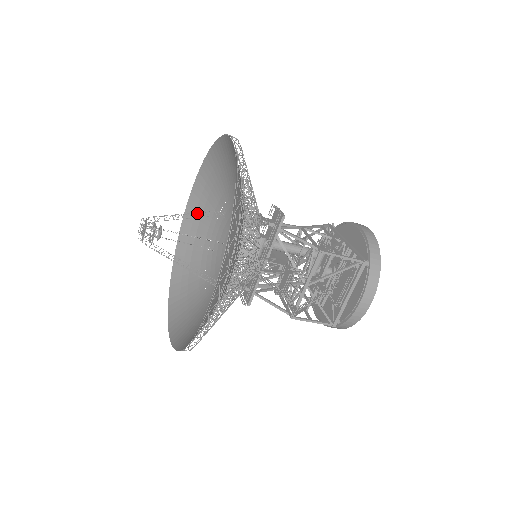
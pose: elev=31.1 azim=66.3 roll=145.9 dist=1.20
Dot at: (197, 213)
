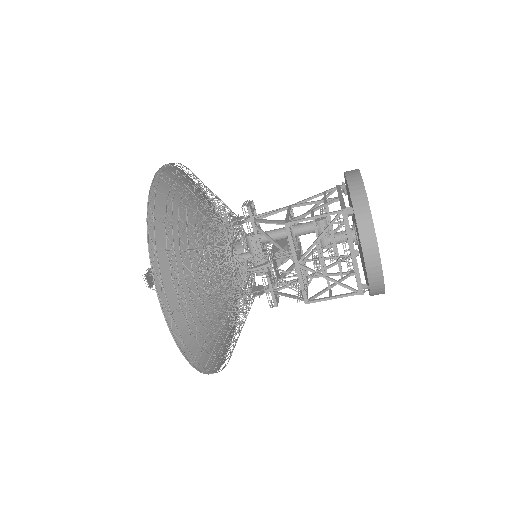
Dot at: occluded
